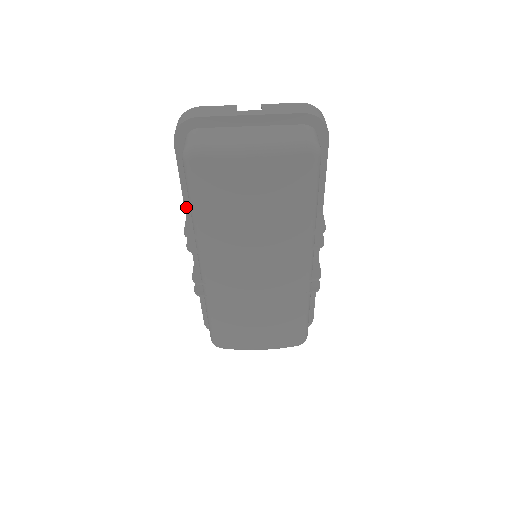
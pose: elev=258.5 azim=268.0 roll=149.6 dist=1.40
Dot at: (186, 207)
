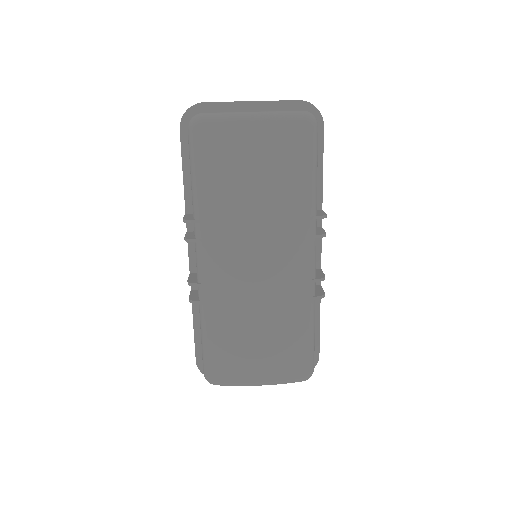
Dot at: (186, 202)
